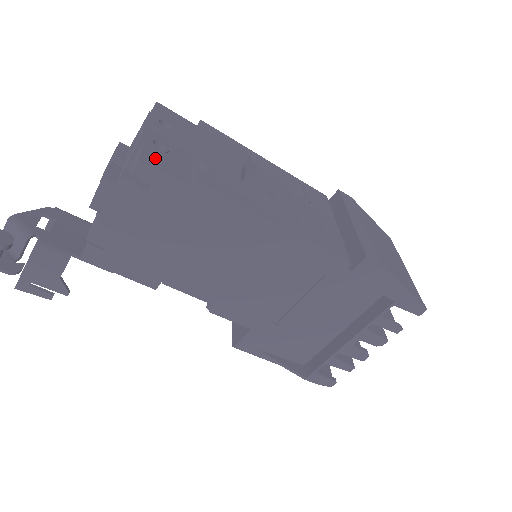
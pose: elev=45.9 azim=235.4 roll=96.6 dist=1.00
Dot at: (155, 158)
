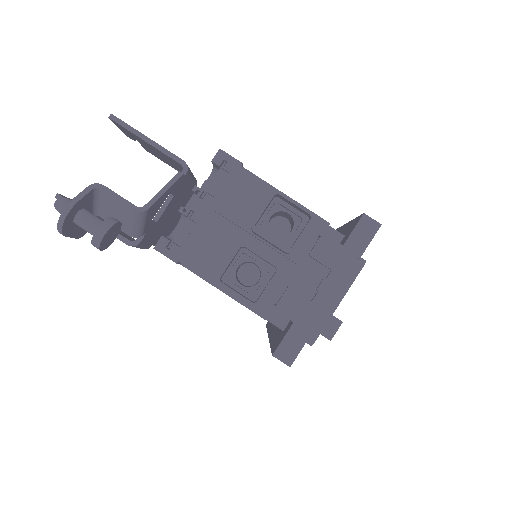
Dot at: occluded
